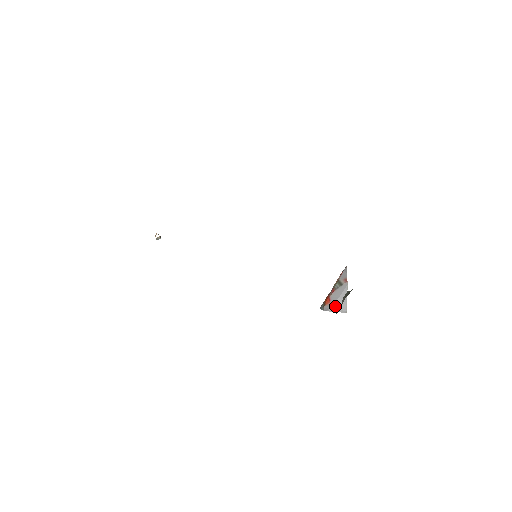
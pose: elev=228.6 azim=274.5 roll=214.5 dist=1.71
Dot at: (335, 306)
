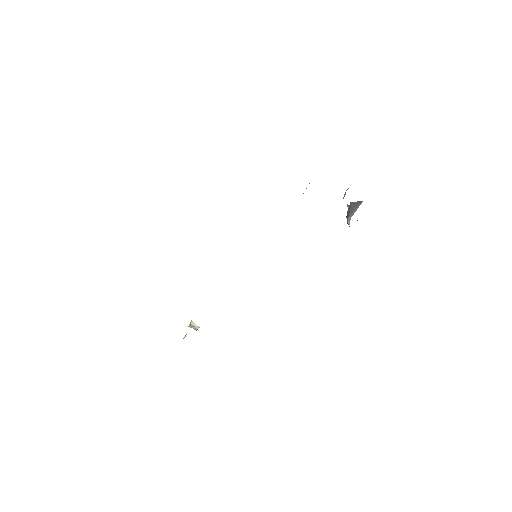
Dot at: (352, 212)
